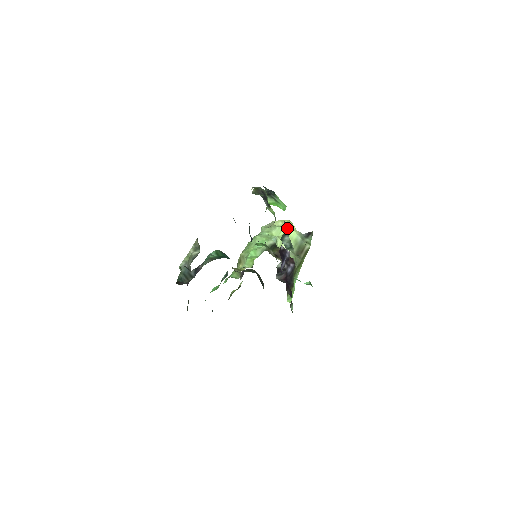
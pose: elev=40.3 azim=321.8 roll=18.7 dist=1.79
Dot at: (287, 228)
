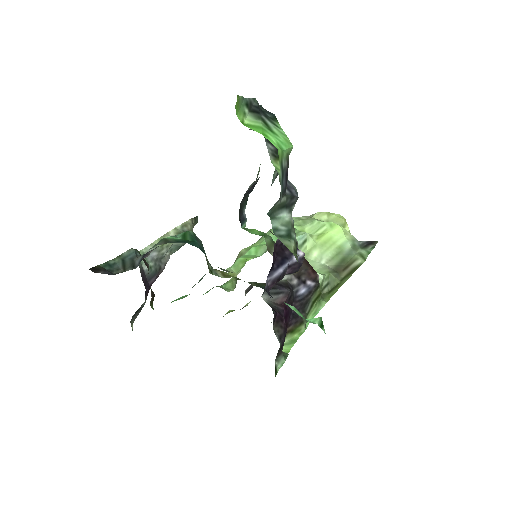
Dot at: (288, 194)
